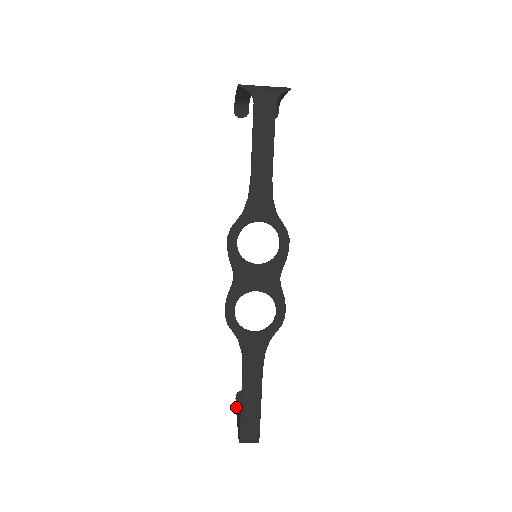
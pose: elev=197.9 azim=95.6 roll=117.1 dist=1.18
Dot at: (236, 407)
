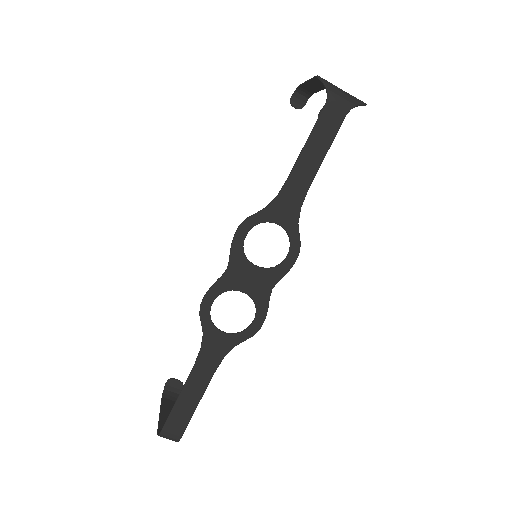
Dot at: (163, 393)
